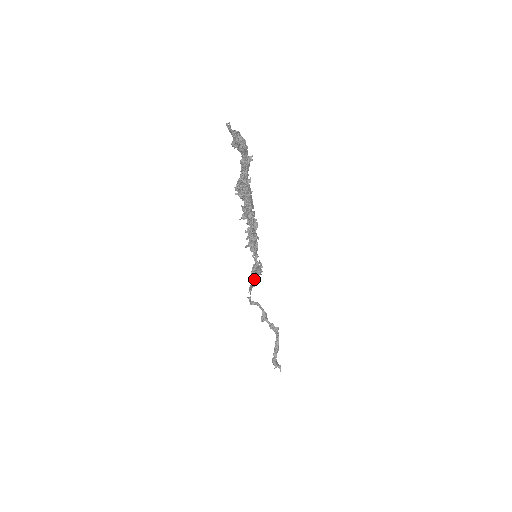
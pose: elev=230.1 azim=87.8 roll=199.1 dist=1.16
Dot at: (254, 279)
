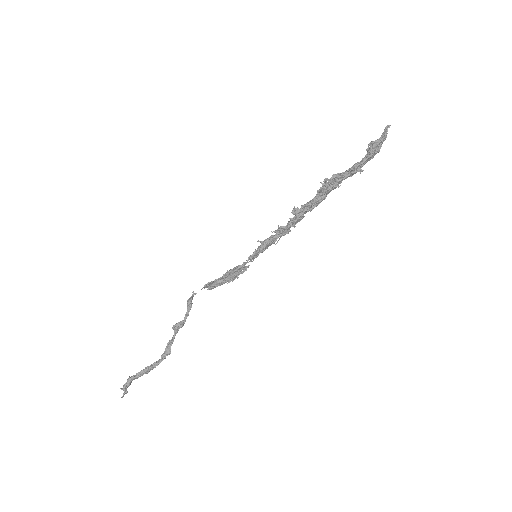
Dot at: (222, 279)
